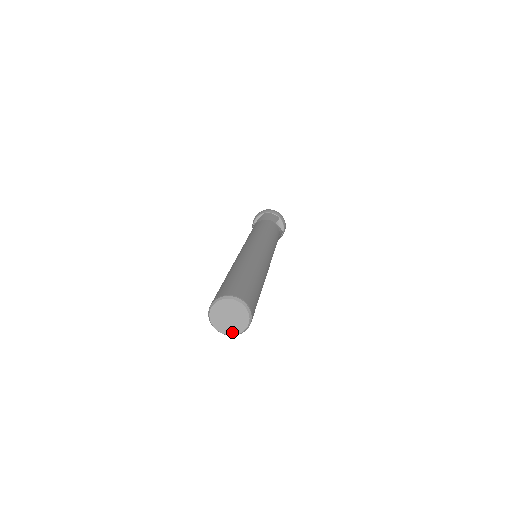
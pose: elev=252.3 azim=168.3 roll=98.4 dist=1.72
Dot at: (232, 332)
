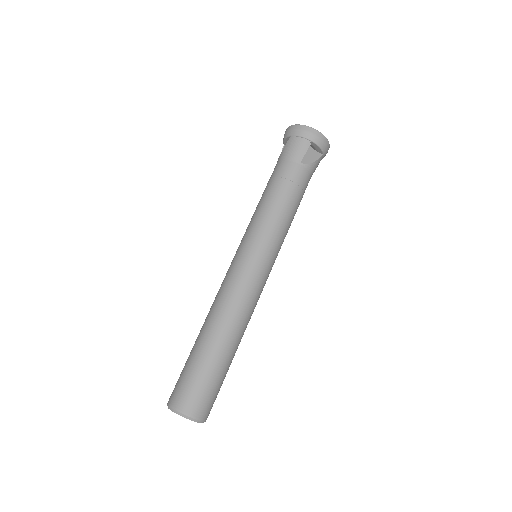
Dot at: occluded
